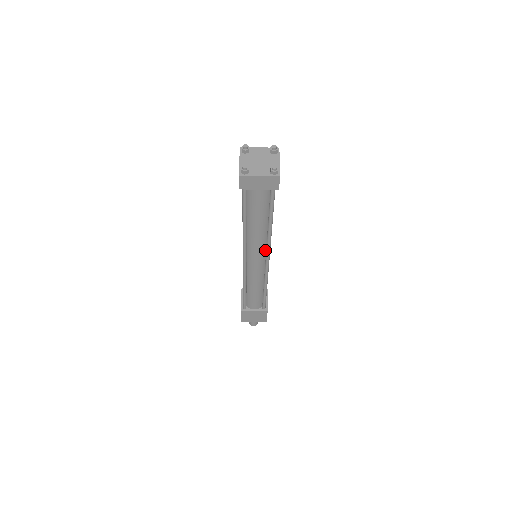
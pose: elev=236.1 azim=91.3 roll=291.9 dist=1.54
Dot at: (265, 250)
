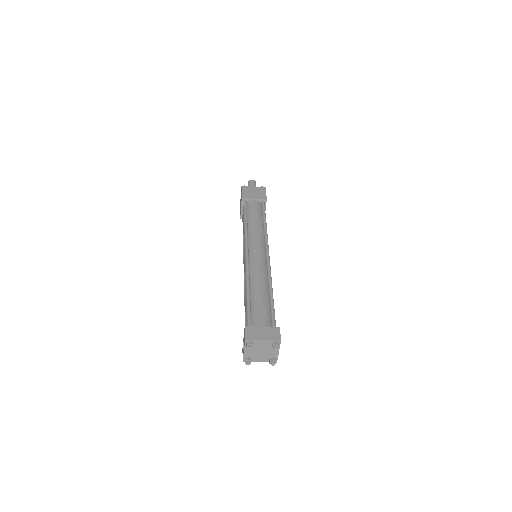
Dot at: occluded
